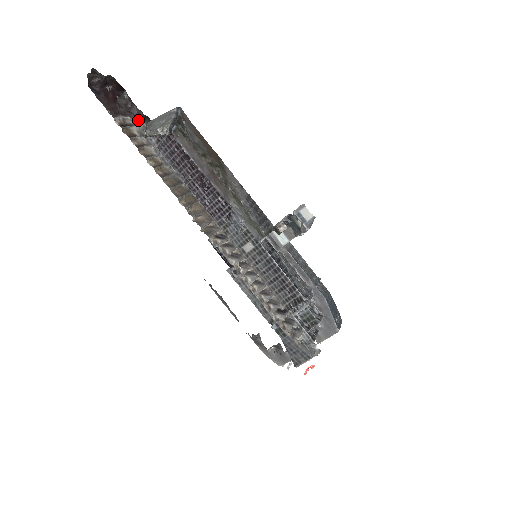
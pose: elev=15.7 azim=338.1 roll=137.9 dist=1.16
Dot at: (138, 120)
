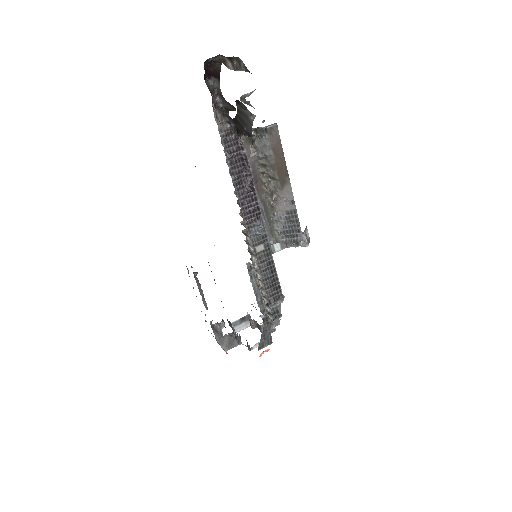
Dot at: occluded
